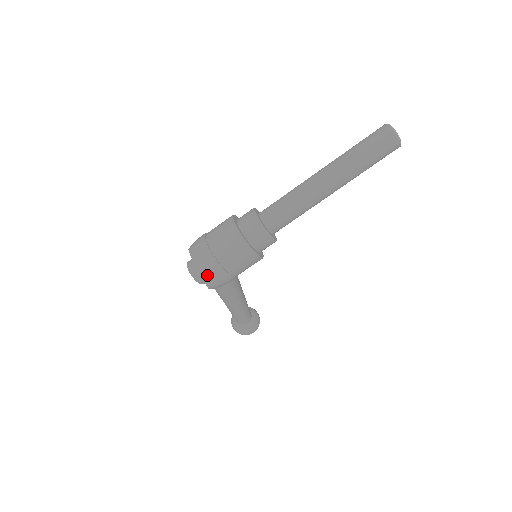
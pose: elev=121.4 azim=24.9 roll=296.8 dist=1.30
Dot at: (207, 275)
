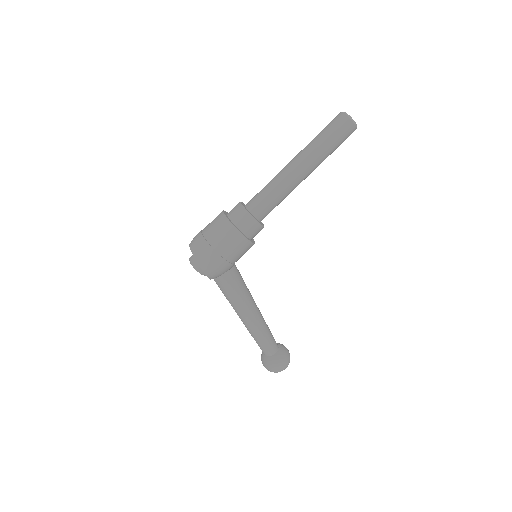
Dot at: (200, 256)
